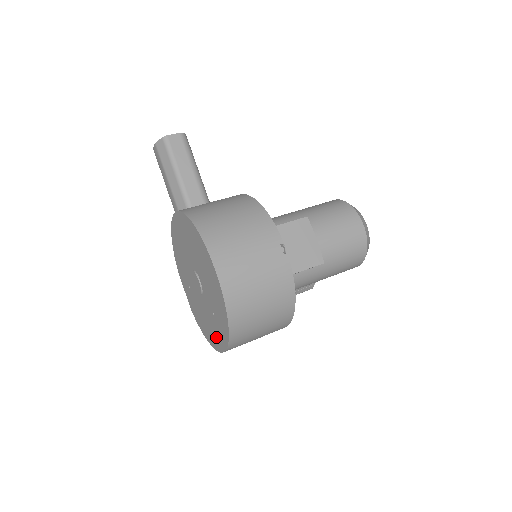
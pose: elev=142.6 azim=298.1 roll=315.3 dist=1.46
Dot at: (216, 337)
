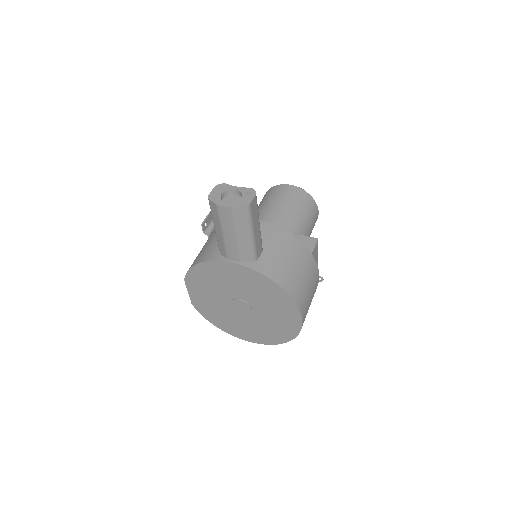
Dot at: (247, 334)
